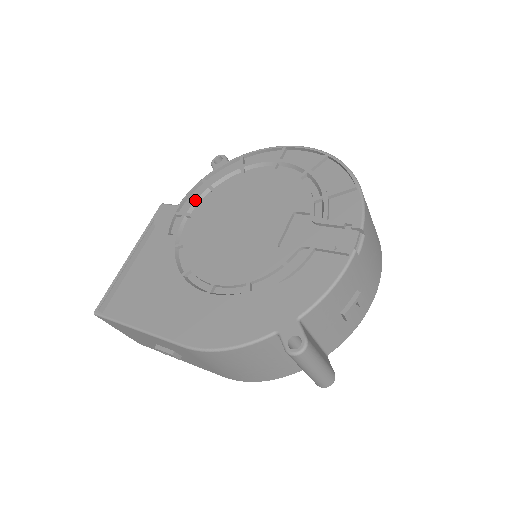
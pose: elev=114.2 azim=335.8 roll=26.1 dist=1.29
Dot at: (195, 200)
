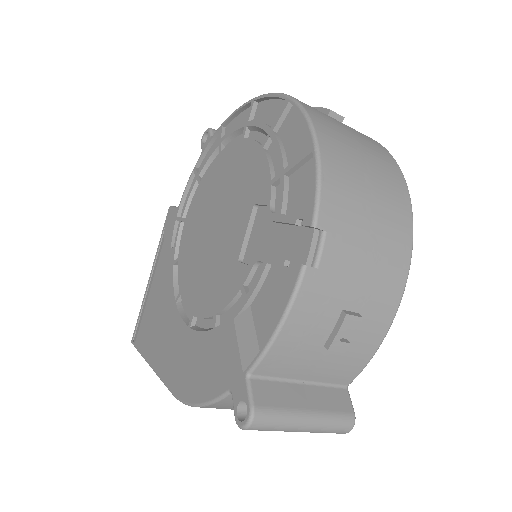
Dot at: (188, 199)
